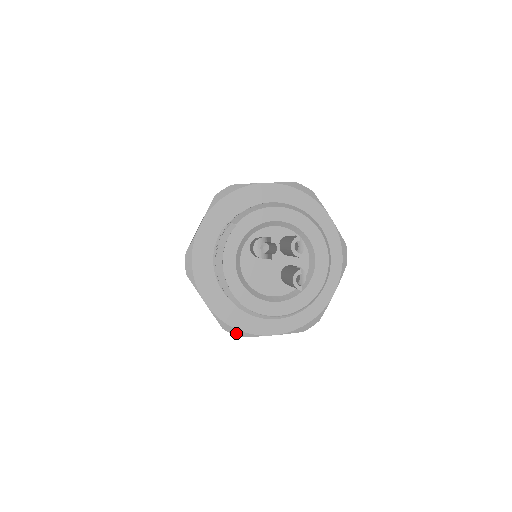
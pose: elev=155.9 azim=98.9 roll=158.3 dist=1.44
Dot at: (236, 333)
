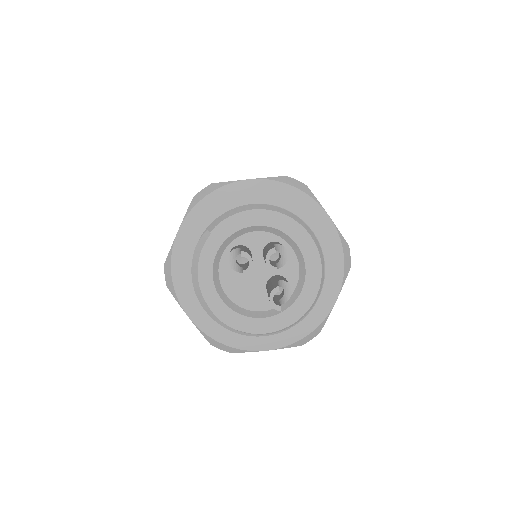
Dot at: (225, 349)
